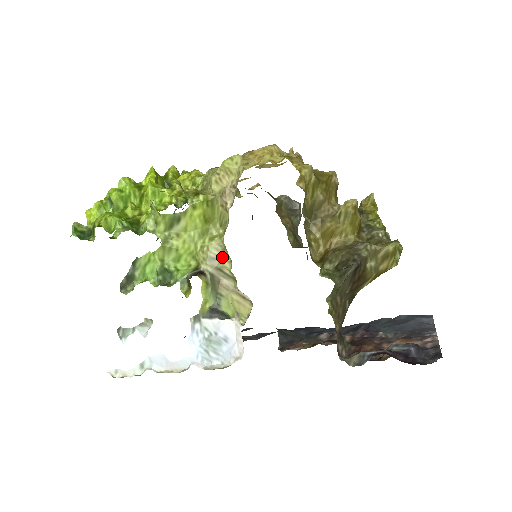
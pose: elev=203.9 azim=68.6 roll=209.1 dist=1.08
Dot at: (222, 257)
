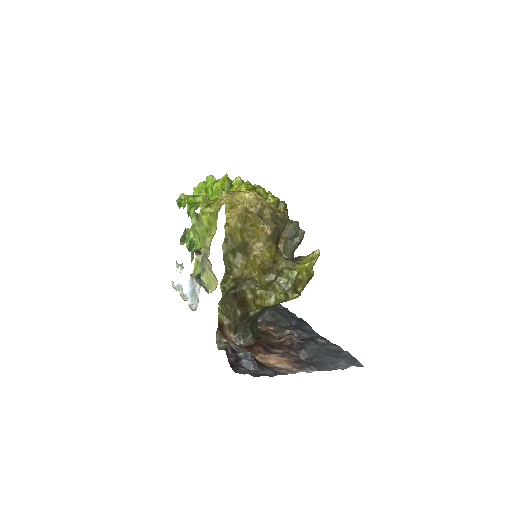
Dot at: (209, 249)
